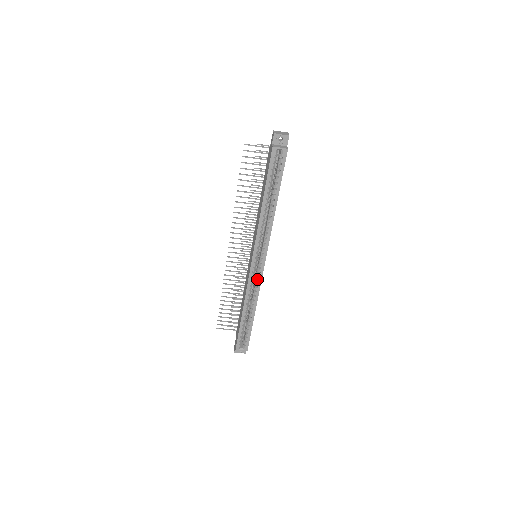
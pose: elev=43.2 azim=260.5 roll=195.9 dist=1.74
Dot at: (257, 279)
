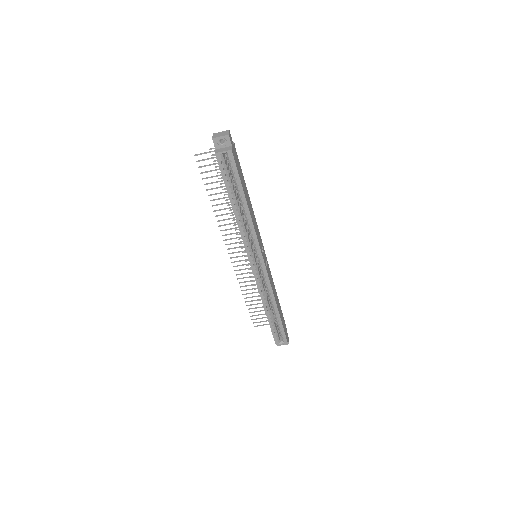
Dot at: (264, 279)
